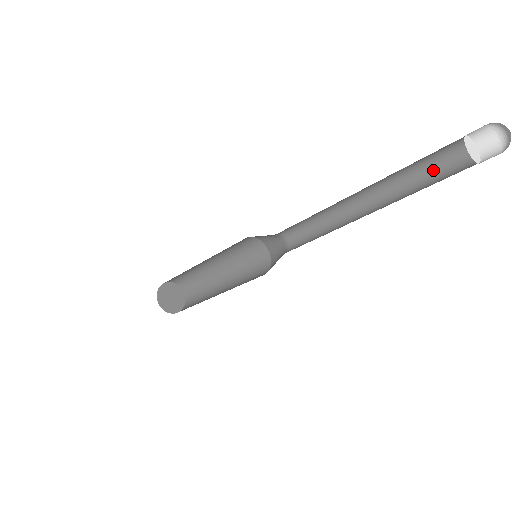
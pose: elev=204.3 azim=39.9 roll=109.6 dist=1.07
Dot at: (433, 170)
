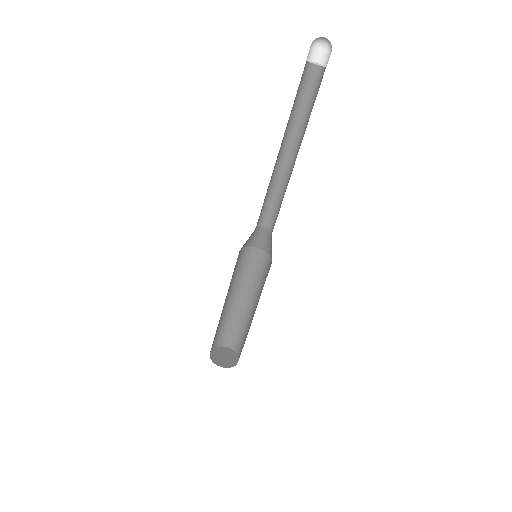
Dot at: occluded
